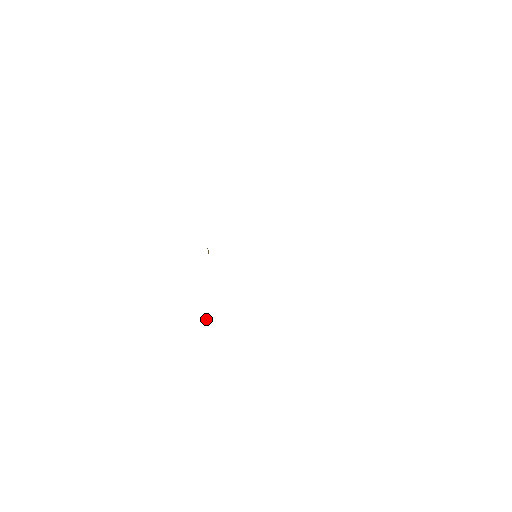
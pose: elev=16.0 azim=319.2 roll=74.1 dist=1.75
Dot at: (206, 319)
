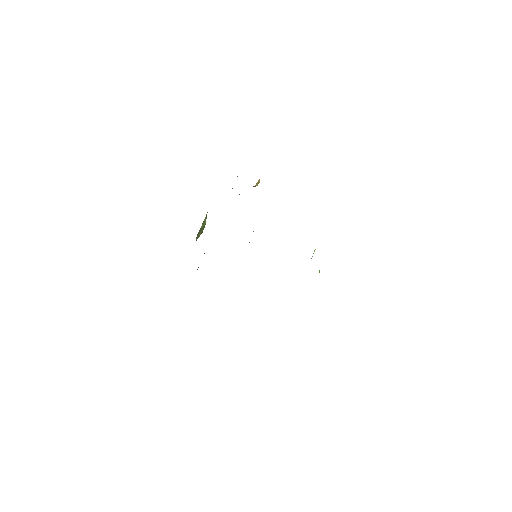
Dot at: (201, 227)
